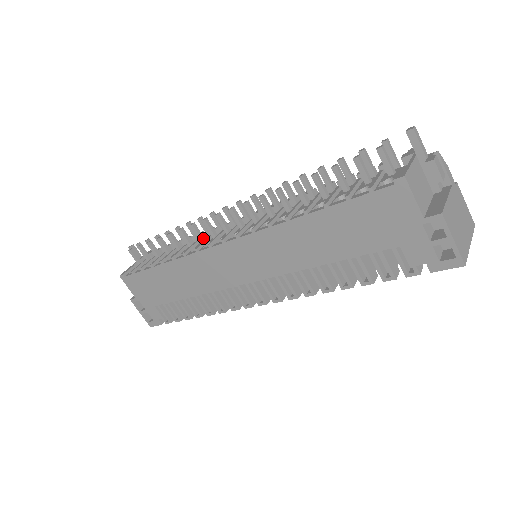
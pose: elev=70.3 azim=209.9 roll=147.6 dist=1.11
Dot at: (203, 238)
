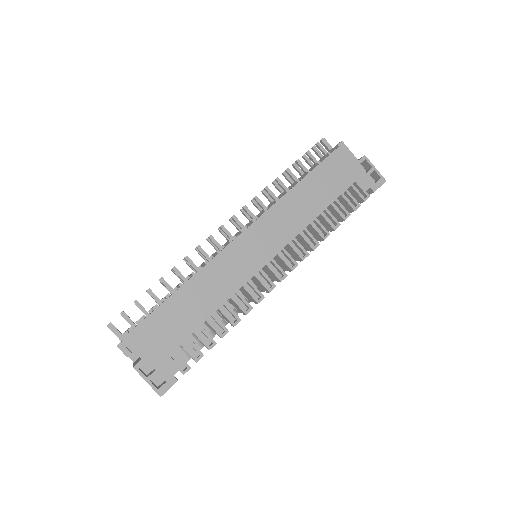
Dot at: (209, 257)
